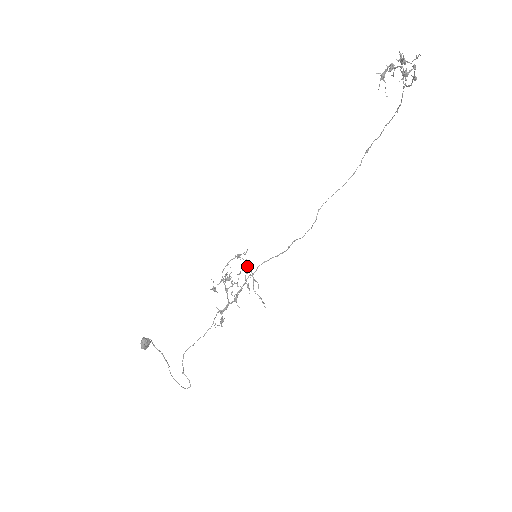
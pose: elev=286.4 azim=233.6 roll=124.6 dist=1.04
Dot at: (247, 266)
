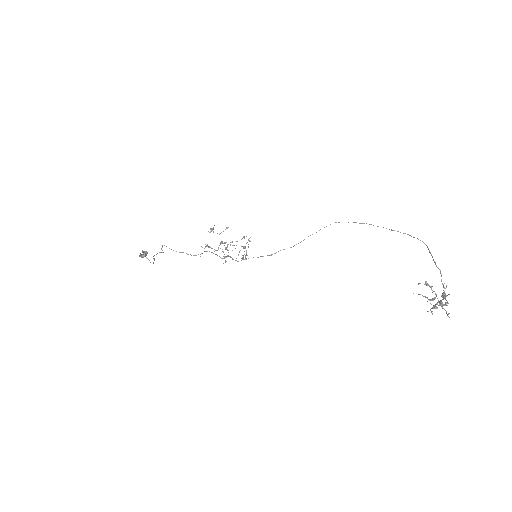
Dot at: occluded
